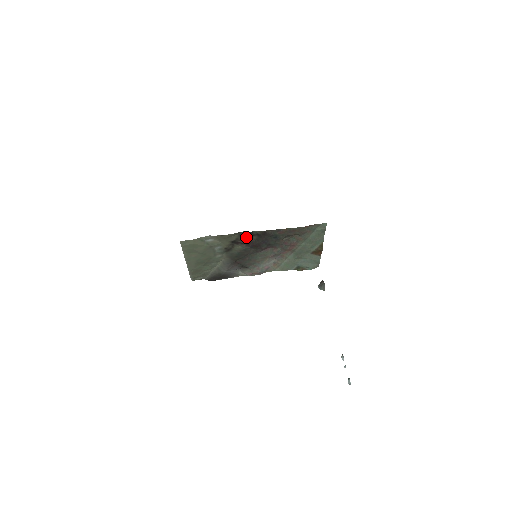
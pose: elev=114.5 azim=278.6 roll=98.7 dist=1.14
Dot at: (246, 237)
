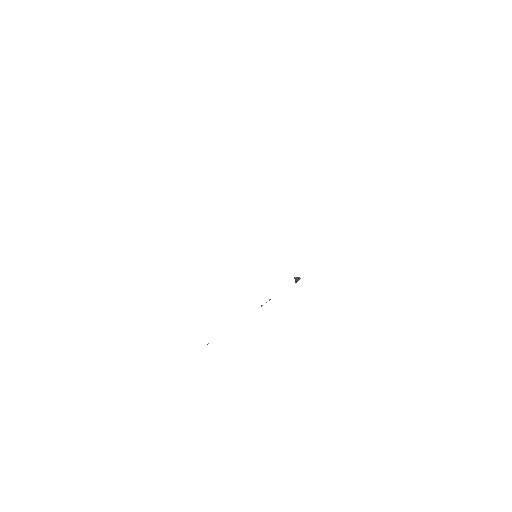
Dot at: occluded
